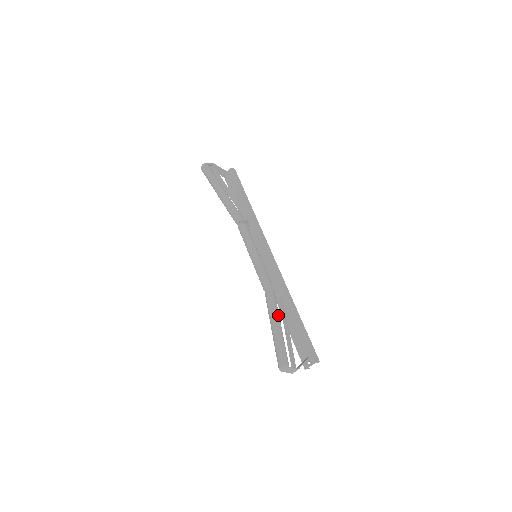
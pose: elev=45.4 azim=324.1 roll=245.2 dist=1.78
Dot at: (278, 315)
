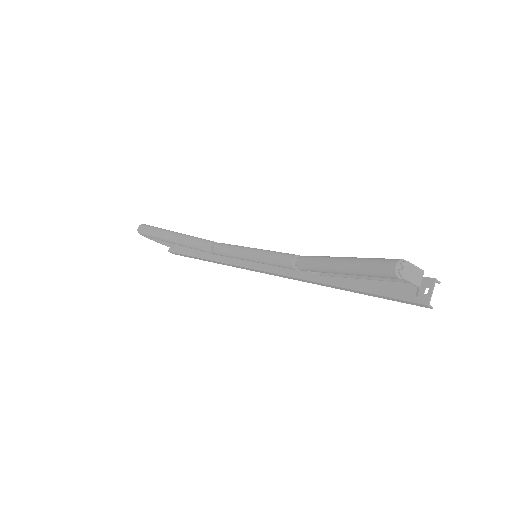
Dot at: occluded
